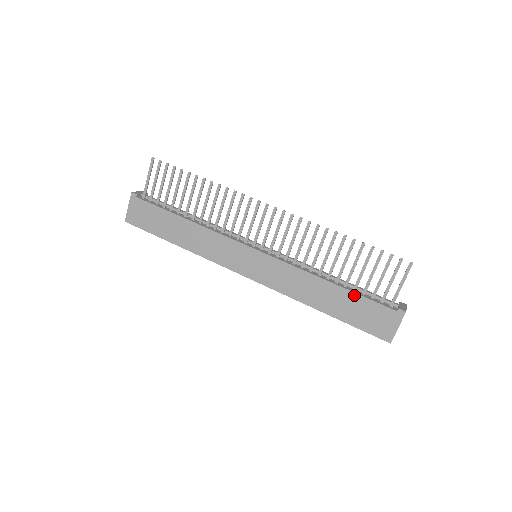
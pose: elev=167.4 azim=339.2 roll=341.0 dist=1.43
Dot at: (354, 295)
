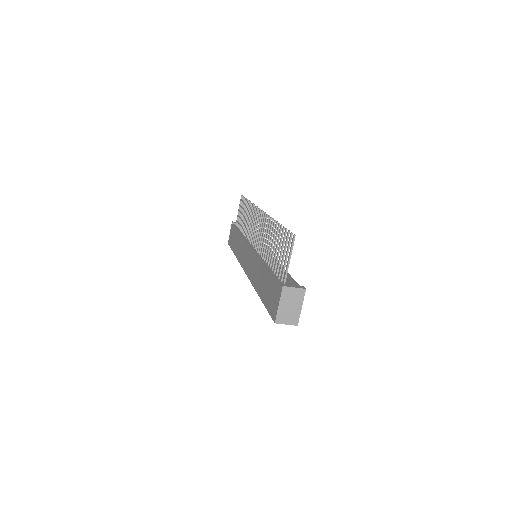
Dot at: (269, 275)
